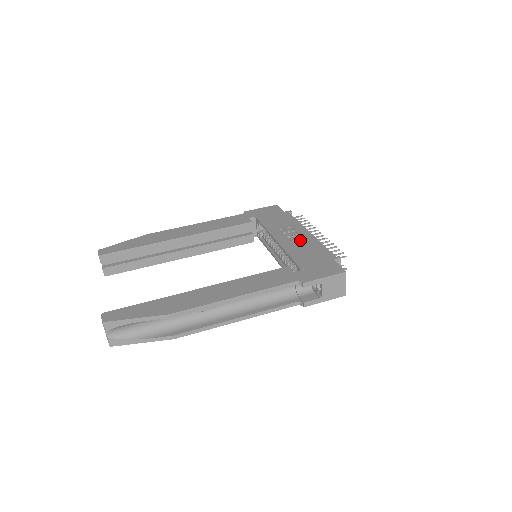
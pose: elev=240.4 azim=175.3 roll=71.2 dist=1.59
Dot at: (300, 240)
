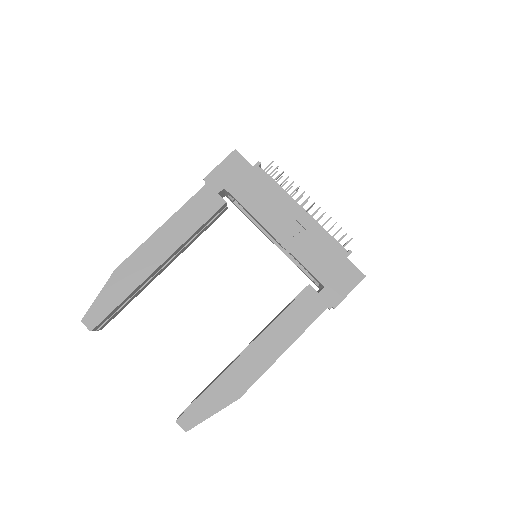
Dot at: (300, 230)
